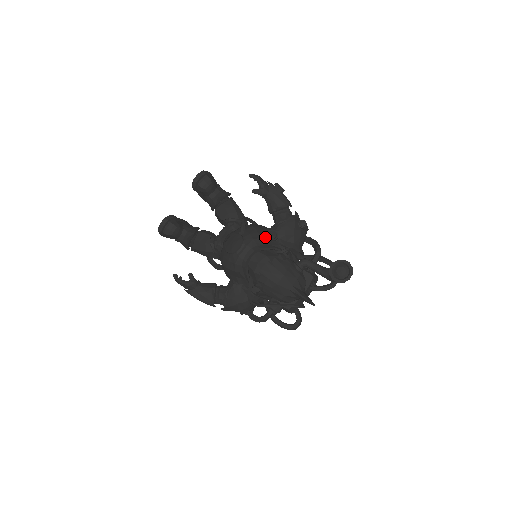
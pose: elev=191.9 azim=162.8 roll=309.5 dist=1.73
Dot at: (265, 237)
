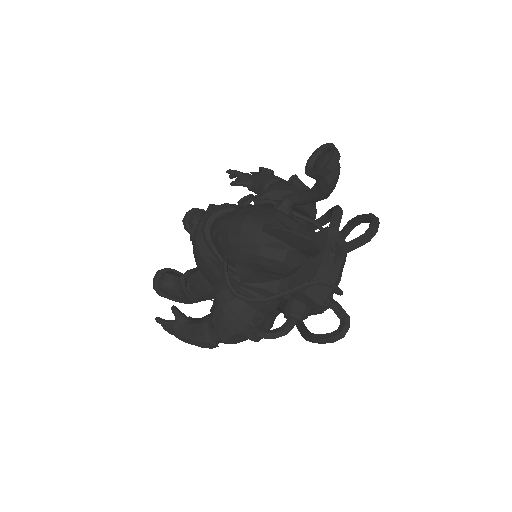
Dot at: (237, 205)
